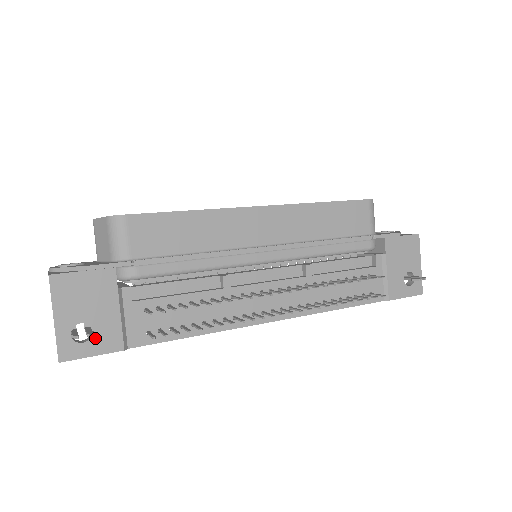
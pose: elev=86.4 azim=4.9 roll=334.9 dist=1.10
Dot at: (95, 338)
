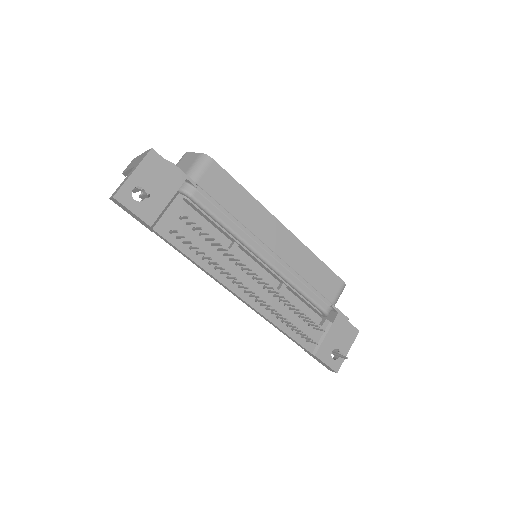
Dot at: (143, 204)
